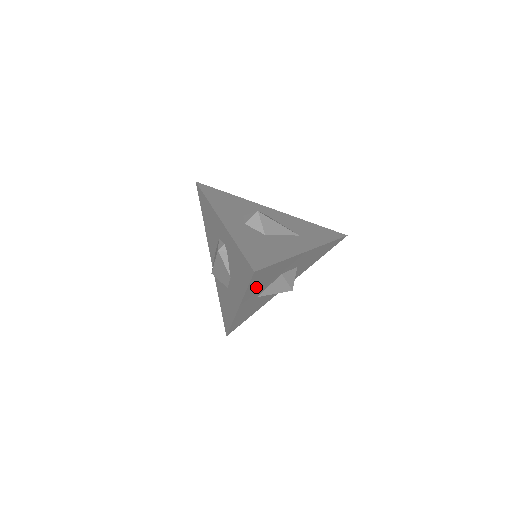
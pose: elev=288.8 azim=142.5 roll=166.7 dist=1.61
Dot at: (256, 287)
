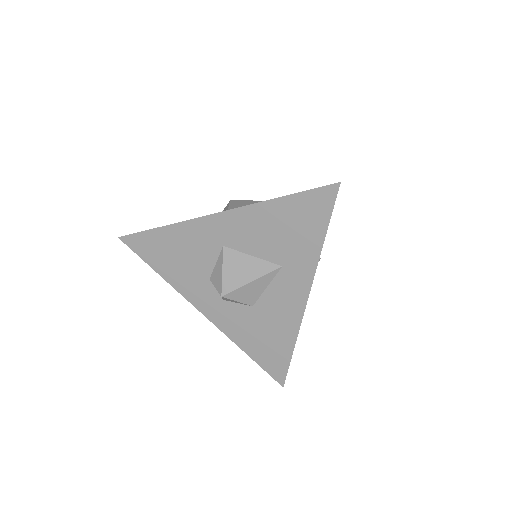
Dot at: occluded
